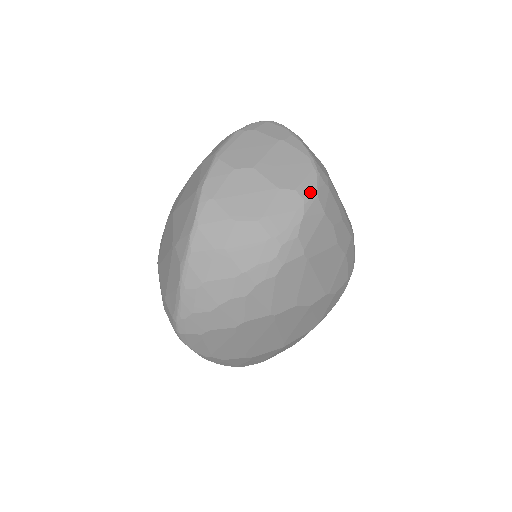
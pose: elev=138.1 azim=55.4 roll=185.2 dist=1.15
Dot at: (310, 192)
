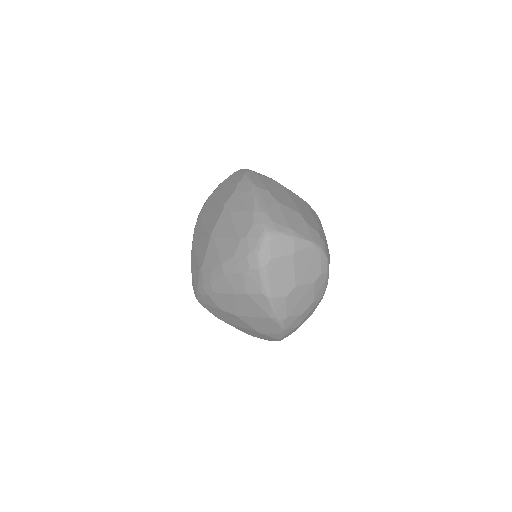
Dot at: (327, 265)
